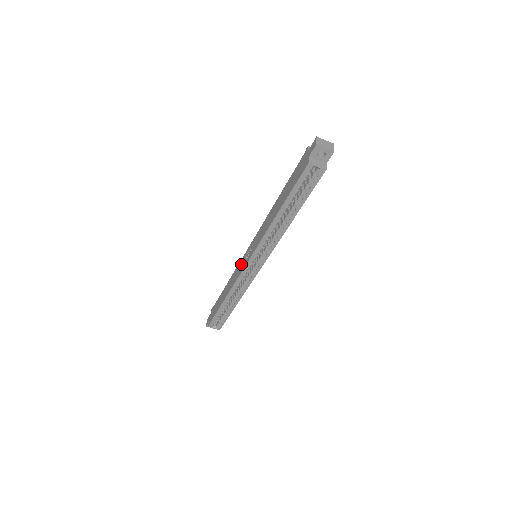
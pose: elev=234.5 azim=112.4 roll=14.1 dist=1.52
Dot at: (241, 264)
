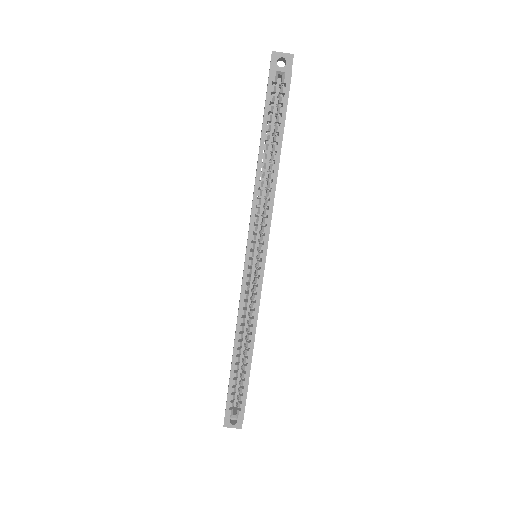
Dot at: occluded
